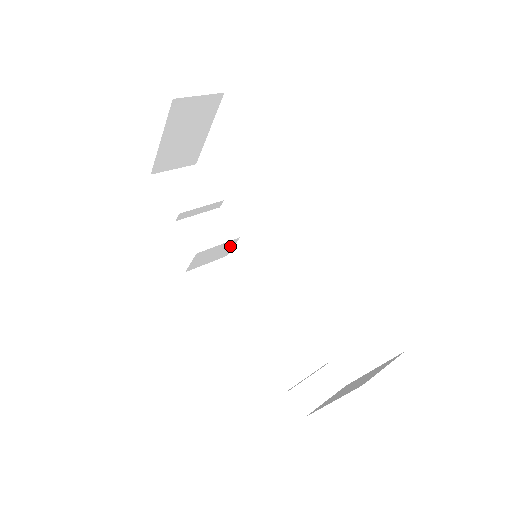
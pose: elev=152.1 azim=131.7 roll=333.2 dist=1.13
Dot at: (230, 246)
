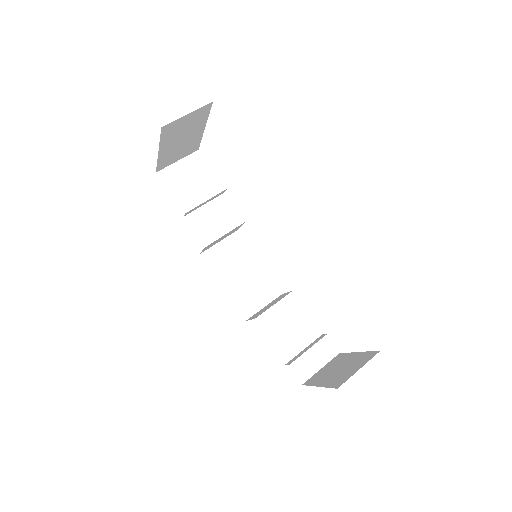
Dot at: (237, 228)
